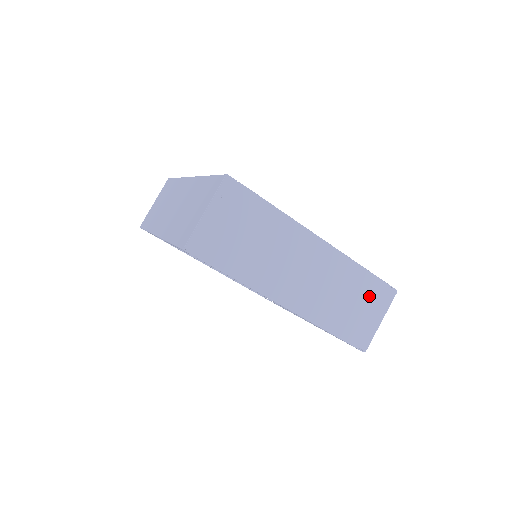
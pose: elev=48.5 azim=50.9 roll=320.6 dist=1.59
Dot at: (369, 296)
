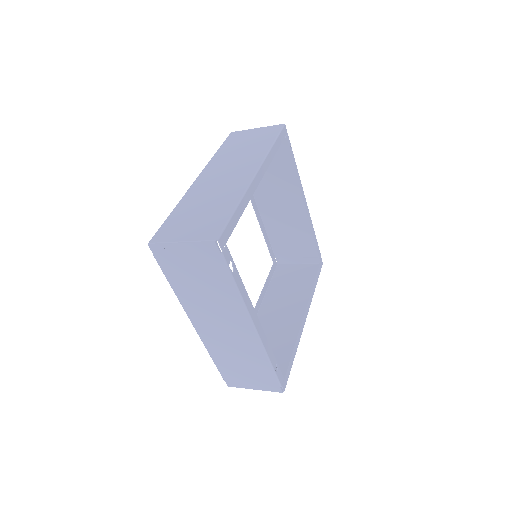
Dot at: (259, 375)
